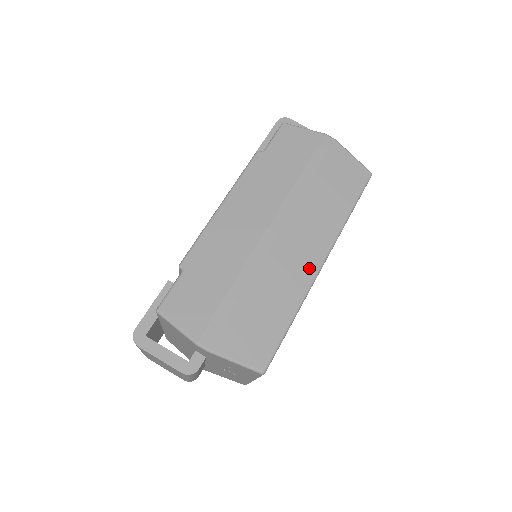
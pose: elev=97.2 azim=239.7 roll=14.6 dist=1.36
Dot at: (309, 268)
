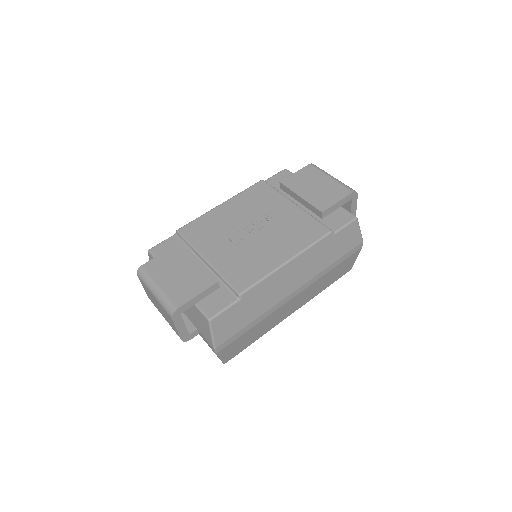
Dot at: (286, 316)
